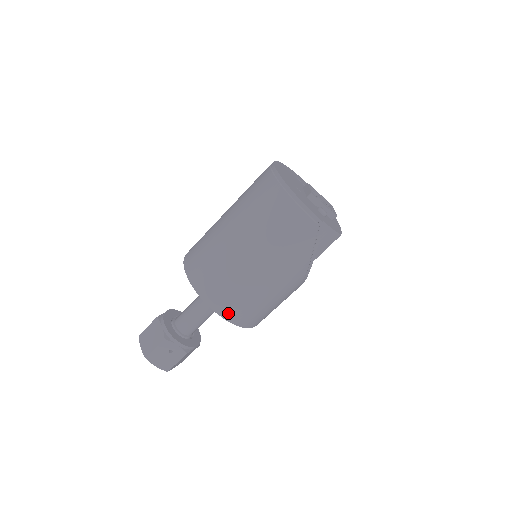
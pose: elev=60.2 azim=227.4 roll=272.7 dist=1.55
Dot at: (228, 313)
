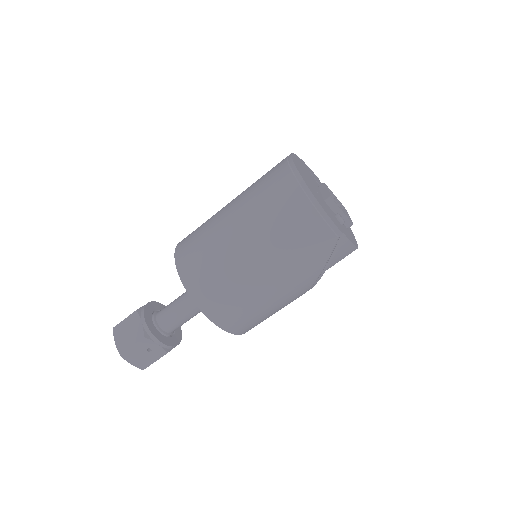
Dot at: (222, 320)
